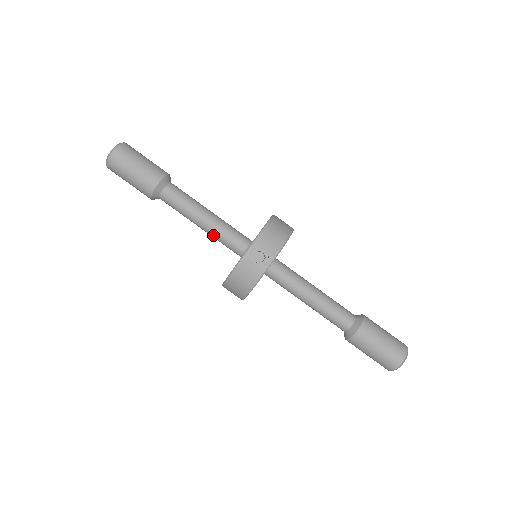
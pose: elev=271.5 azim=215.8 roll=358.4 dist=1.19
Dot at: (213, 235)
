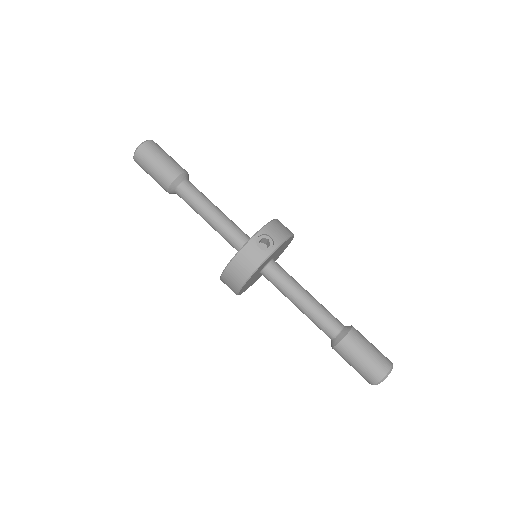
Dot at: (220, 229)
